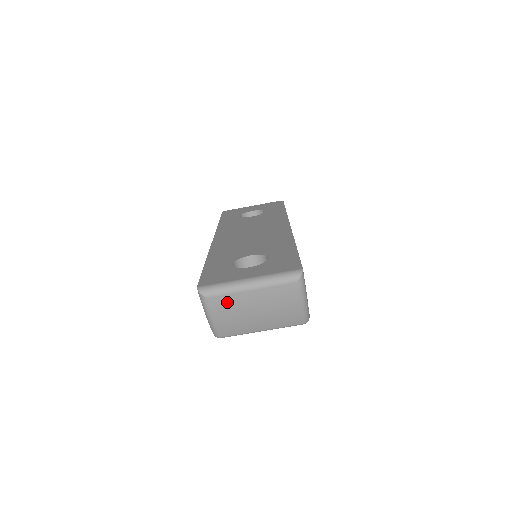
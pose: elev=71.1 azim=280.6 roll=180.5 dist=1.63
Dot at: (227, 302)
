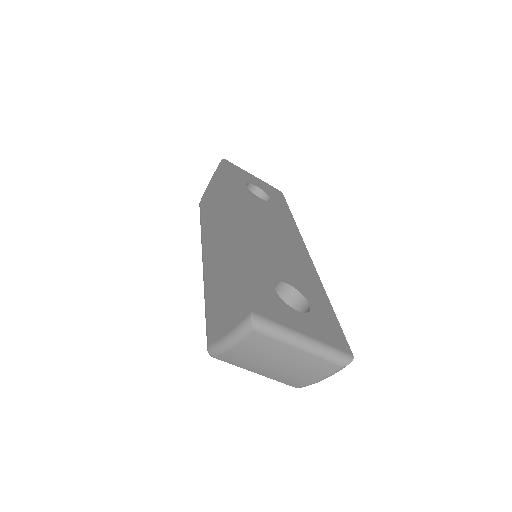
Dot at: (266, 344)
